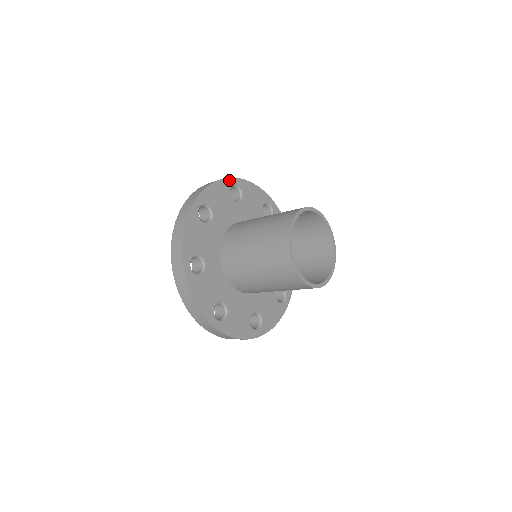
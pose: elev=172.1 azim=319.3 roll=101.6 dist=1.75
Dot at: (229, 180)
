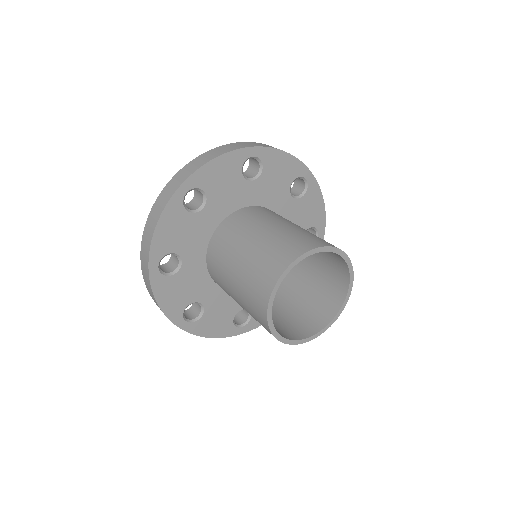
Dot at: (245, 150)
